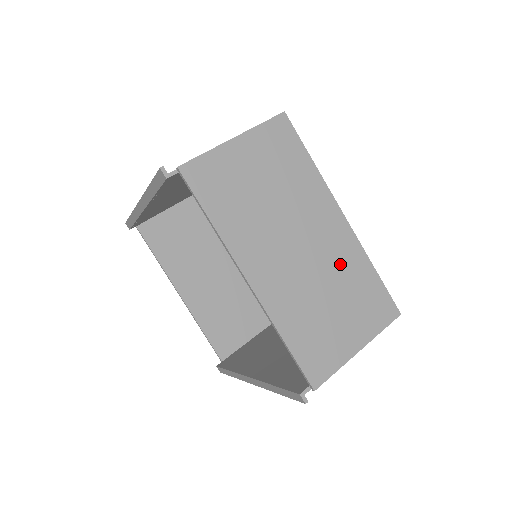
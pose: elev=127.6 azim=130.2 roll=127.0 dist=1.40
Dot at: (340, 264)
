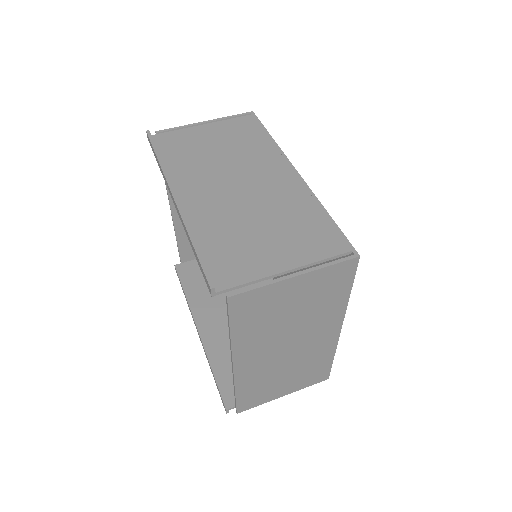
Dot at: (311, 356)
